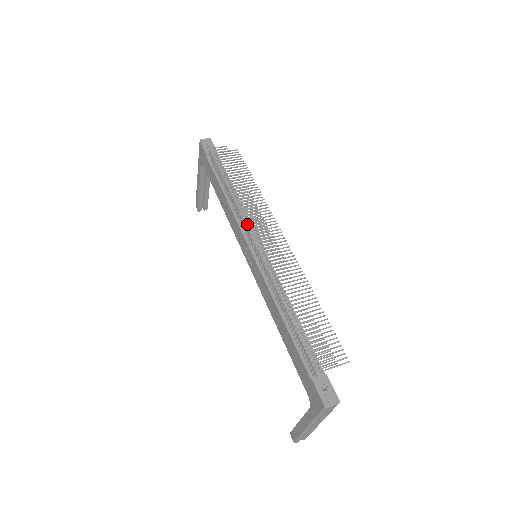
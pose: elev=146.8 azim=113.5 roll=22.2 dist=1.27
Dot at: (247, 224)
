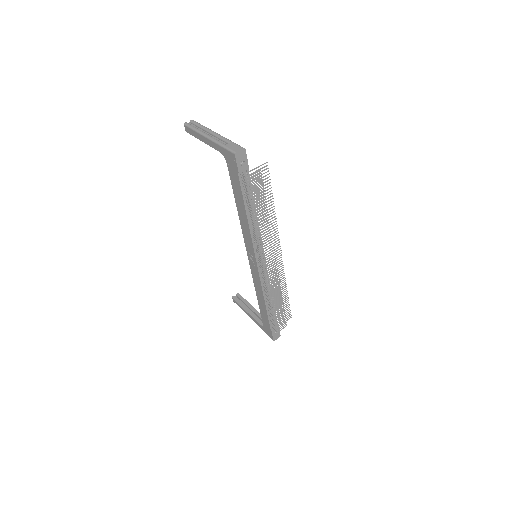
Dot at: occluded
